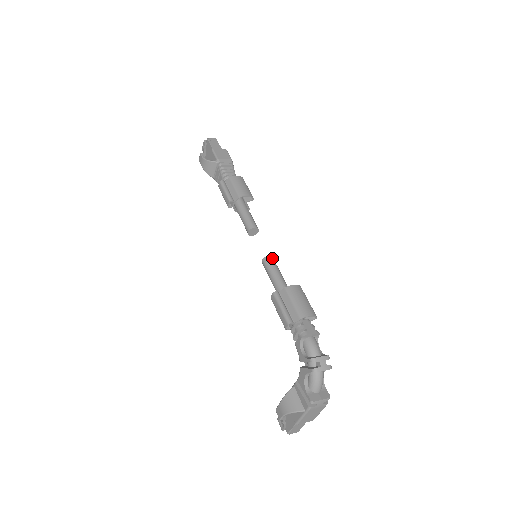
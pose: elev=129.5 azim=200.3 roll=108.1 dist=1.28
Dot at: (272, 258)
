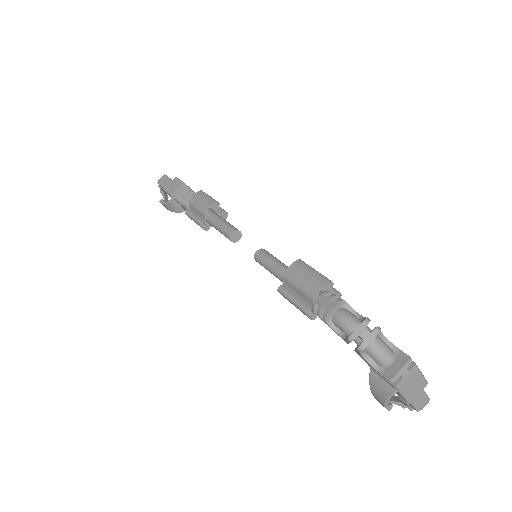
Dot at: (261, 251)
